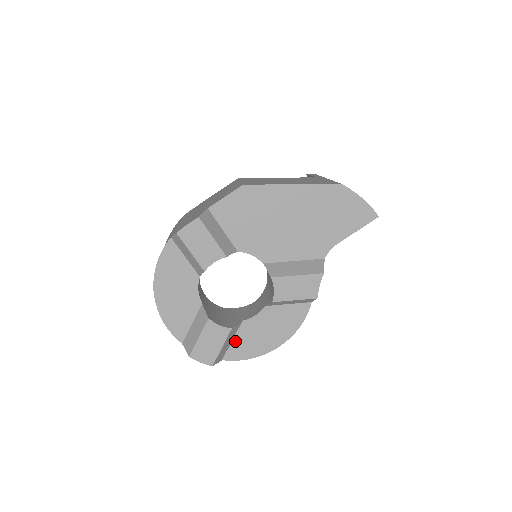
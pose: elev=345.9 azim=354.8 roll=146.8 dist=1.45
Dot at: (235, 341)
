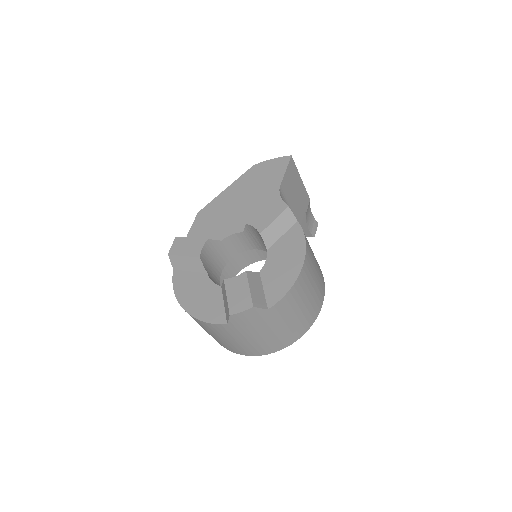
Dot at: (266, 288)
